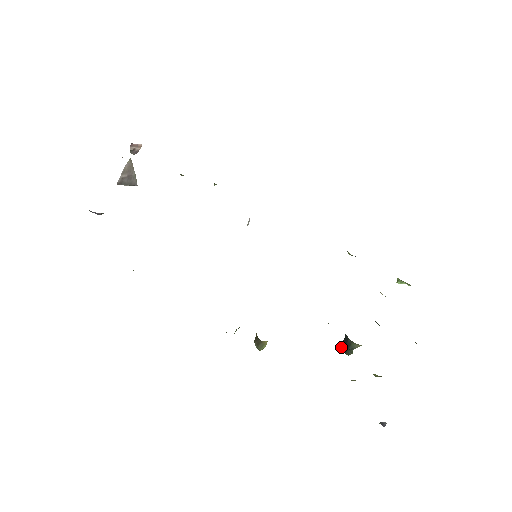
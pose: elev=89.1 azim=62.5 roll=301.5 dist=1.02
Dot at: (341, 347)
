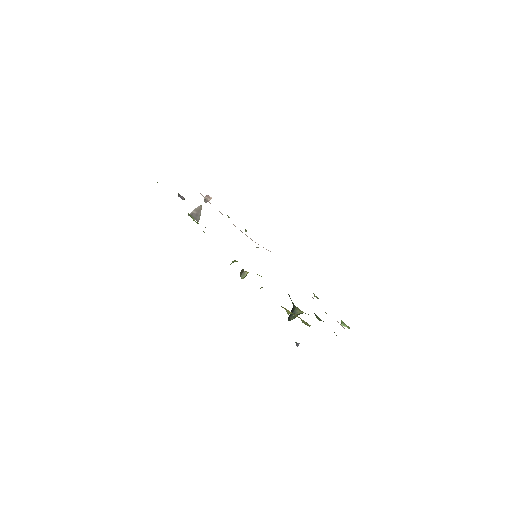
Dot at: (289, 318)
